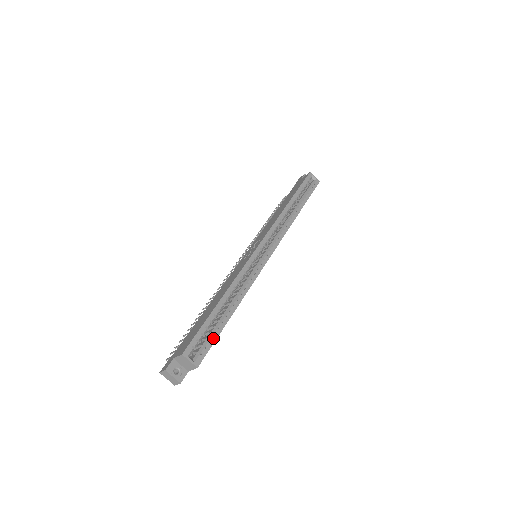
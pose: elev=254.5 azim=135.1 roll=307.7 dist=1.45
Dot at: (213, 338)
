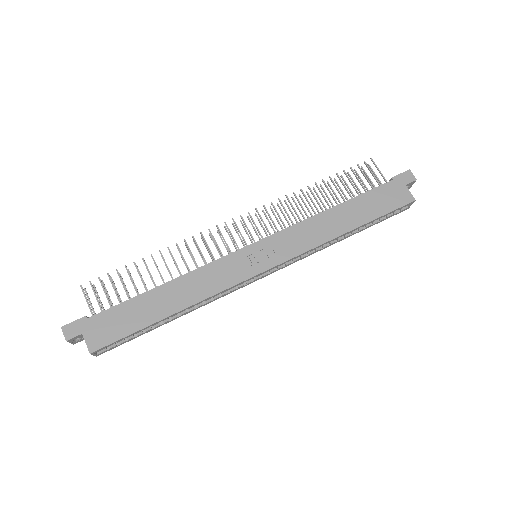
Dot at: (132, 339)
